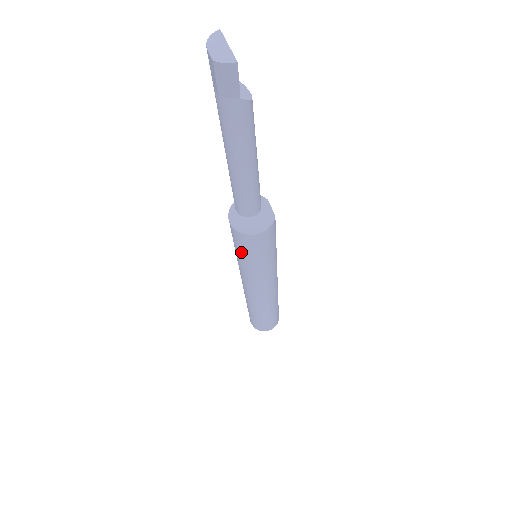
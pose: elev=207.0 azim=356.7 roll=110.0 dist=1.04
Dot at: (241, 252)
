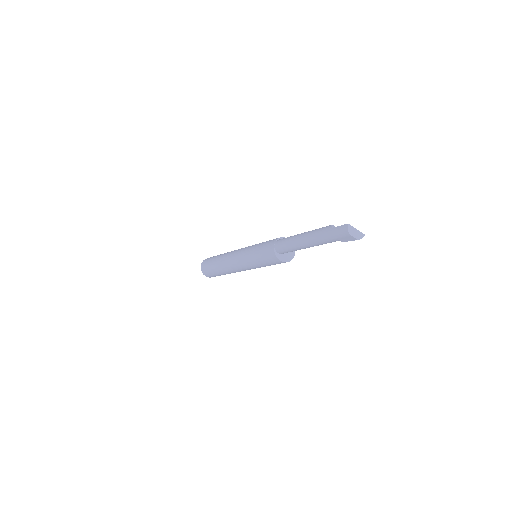
Dot at: occluded
